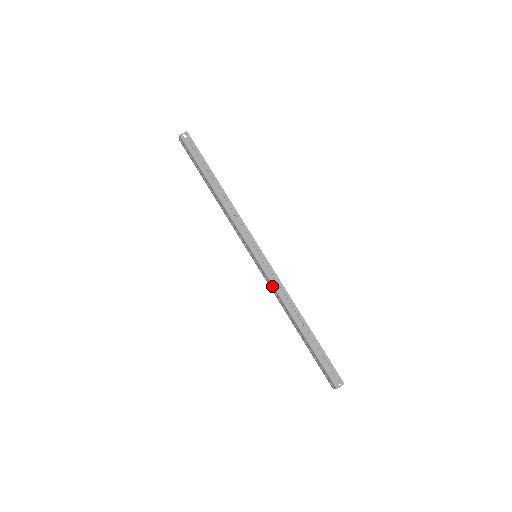
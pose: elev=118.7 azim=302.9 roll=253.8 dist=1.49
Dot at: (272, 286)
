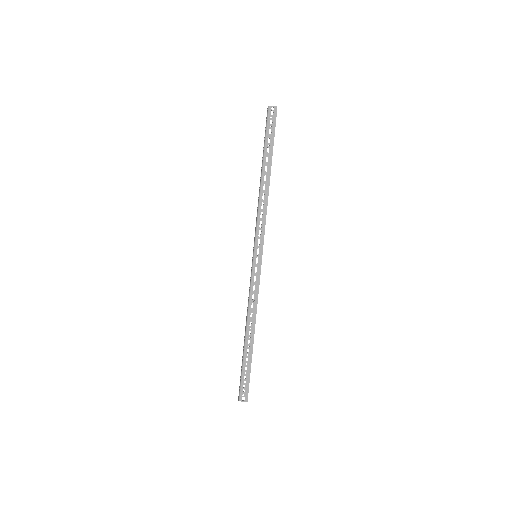
Dot at: (249, 290)
